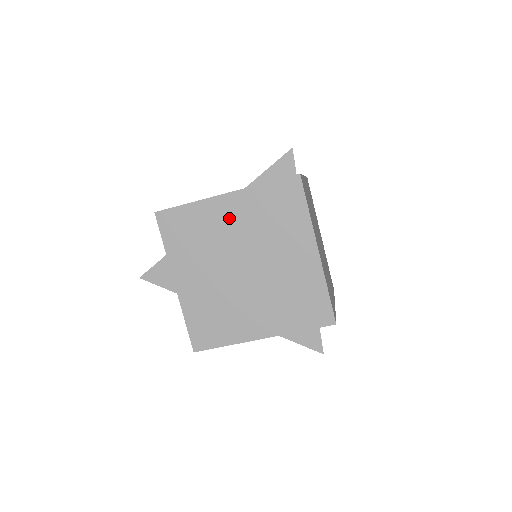
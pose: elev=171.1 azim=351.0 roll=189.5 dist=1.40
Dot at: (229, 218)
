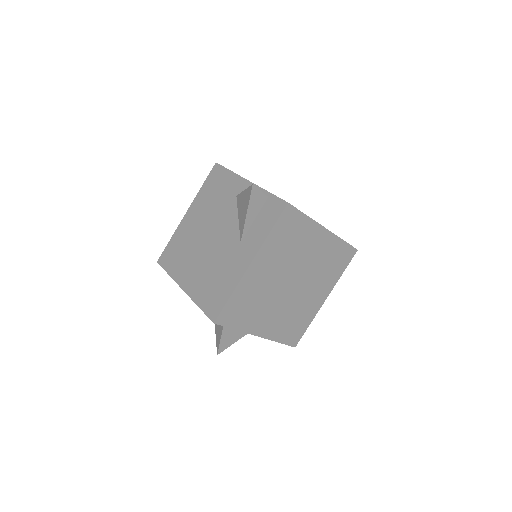
Dot at: (264, 272)
